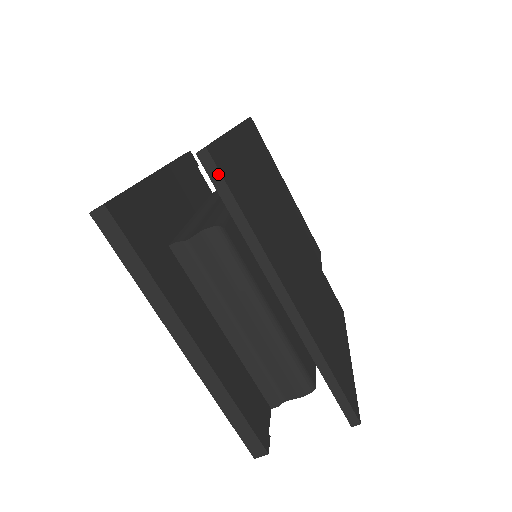
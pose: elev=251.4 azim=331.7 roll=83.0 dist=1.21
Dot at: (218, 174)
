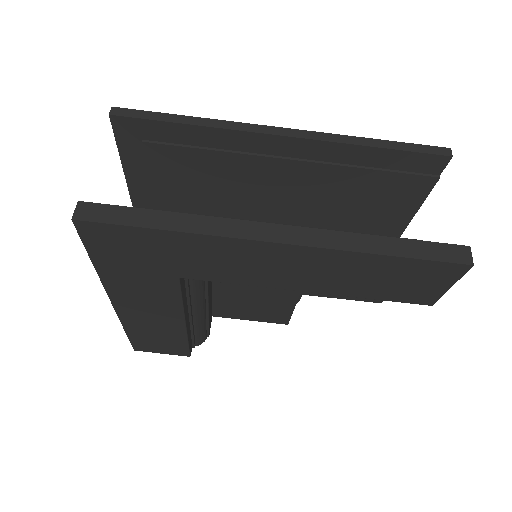
Dot at: (137, 112)
